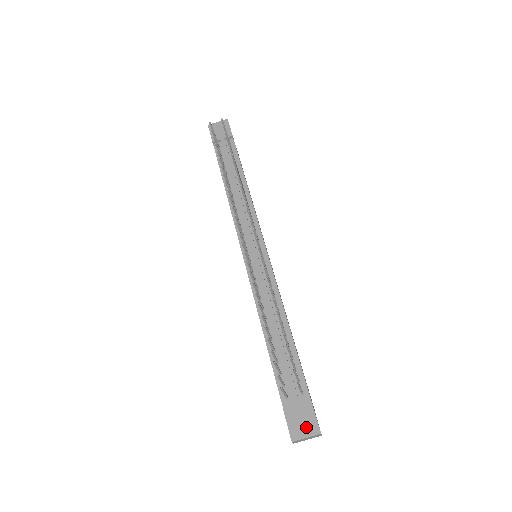
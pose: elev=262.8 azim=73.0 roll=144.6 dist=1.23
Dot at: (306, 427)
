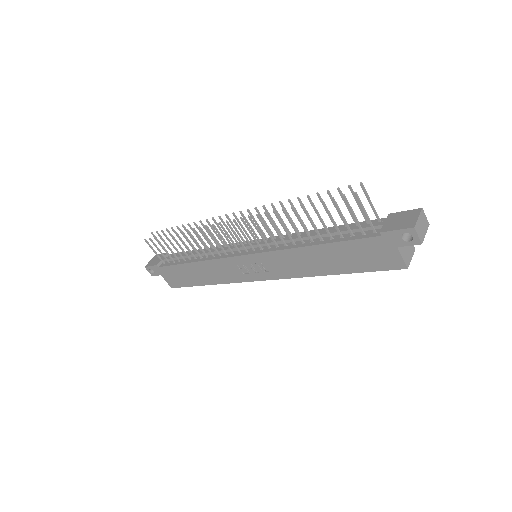
Dot at: (409, 217)
